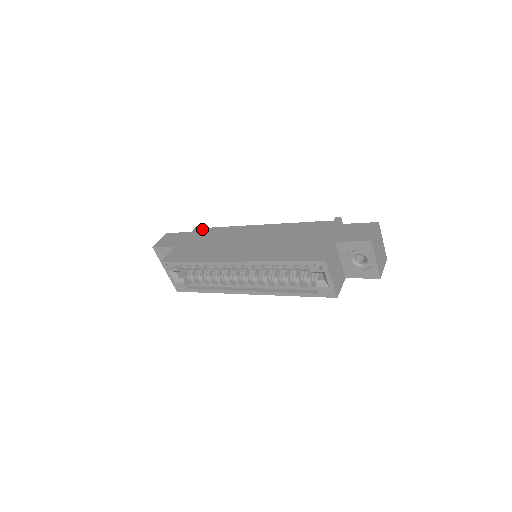
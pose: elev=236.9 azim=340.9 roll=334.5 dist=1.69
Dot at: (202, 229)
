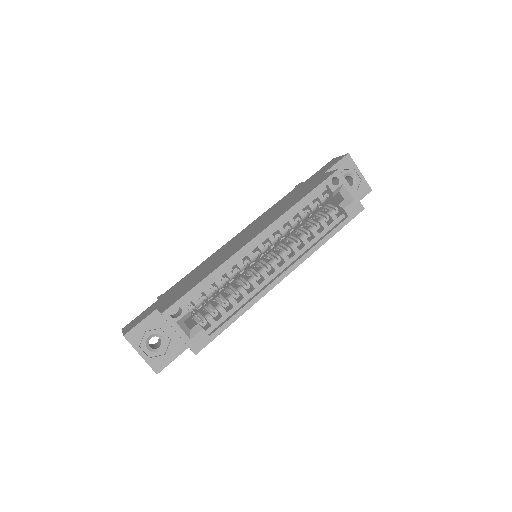
Dot at: (170, 289)
